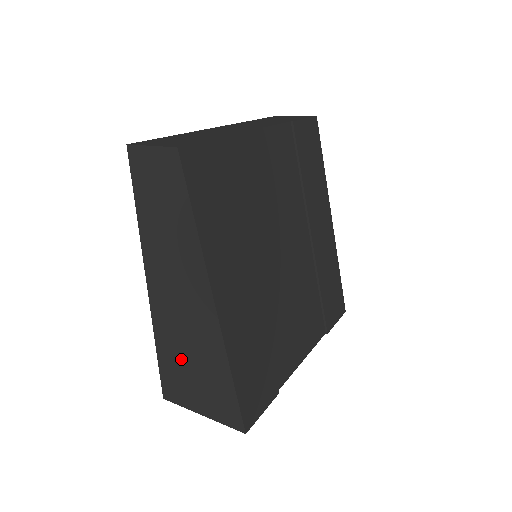
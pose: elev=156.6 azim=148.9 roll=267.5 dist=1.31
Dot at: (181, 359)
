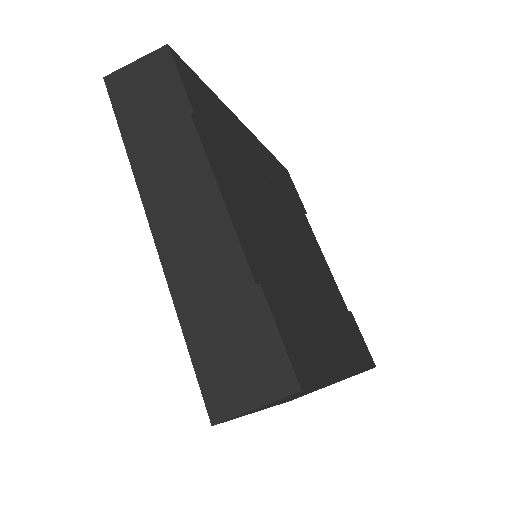
Dot at: occluded
